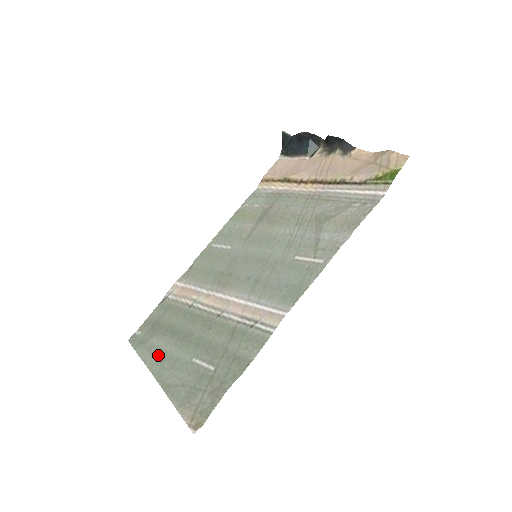
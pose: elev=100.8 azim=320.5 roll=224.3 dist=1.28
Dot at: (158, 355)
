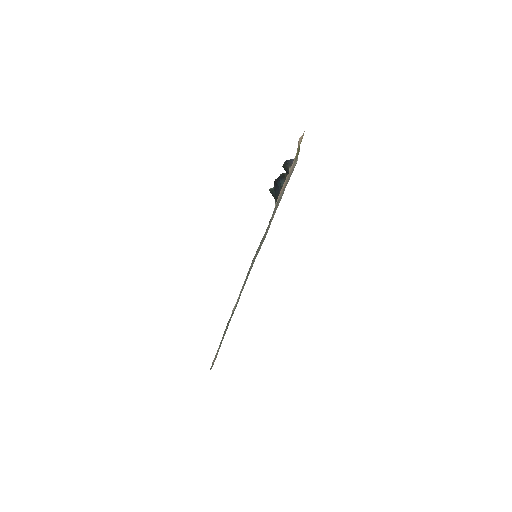
Dot at: occluded
